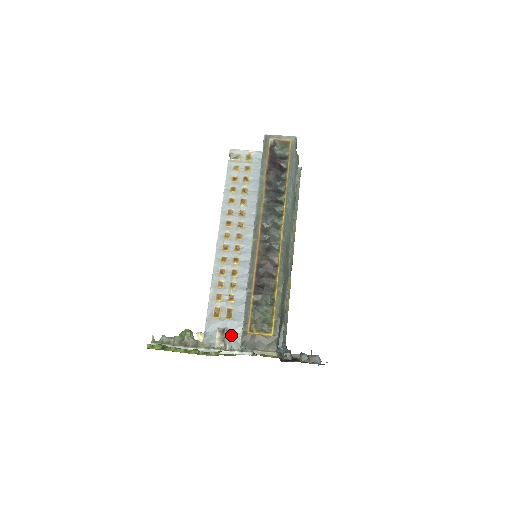
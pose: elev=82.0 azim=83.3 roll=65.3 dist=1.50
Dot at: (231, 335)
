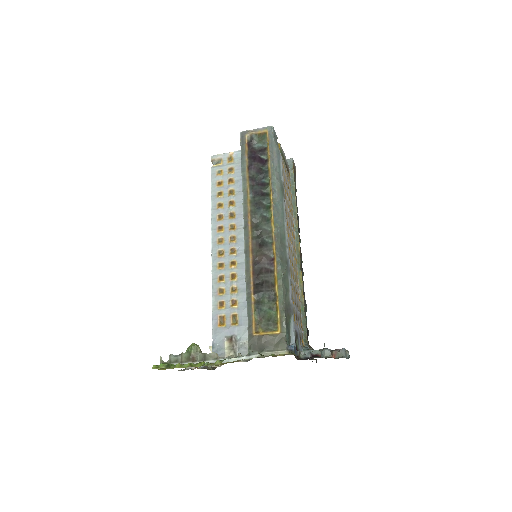
Dot at: (239, 341)
